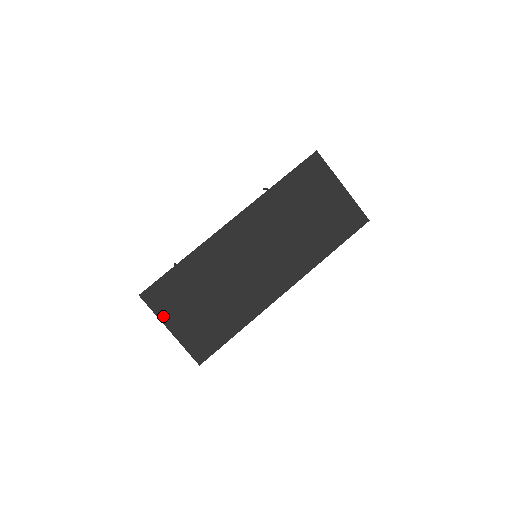
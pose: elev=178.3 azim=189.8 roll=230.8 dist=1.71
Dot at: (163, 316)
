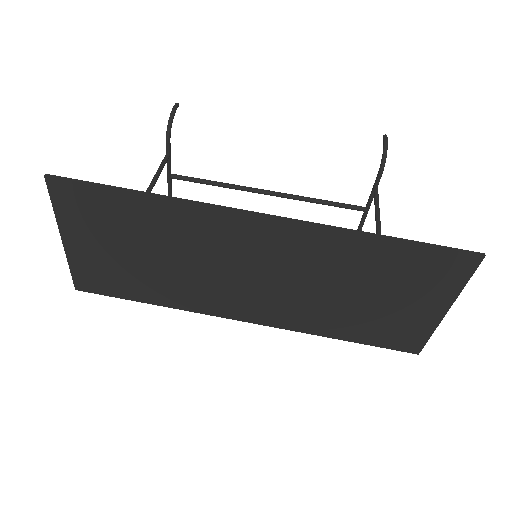
Dot at: (64, 222)
